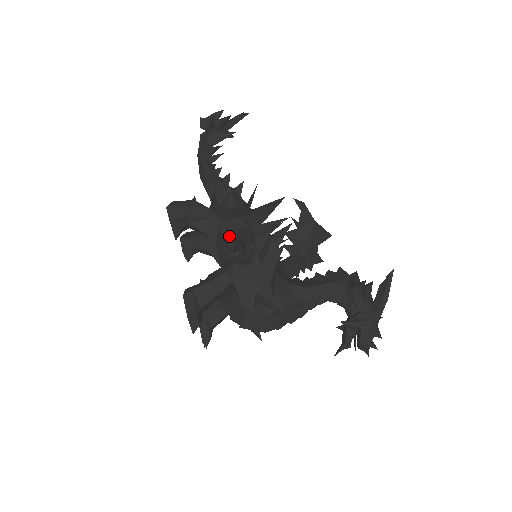
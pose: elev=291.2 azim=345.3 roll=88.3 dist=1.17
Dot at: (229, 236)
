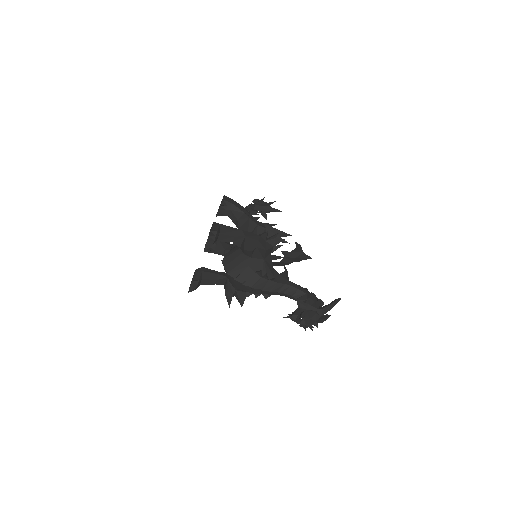
Dot at: (251, 226)
